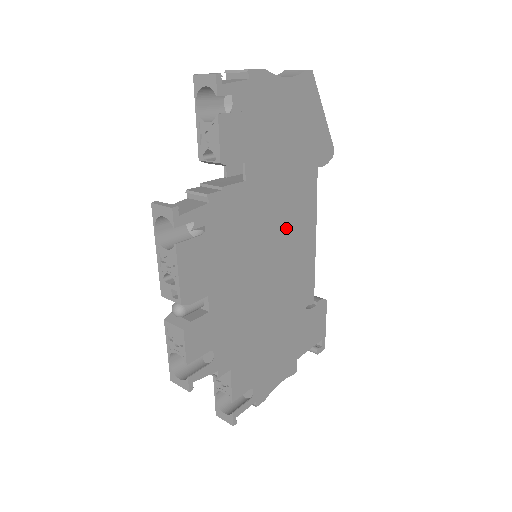
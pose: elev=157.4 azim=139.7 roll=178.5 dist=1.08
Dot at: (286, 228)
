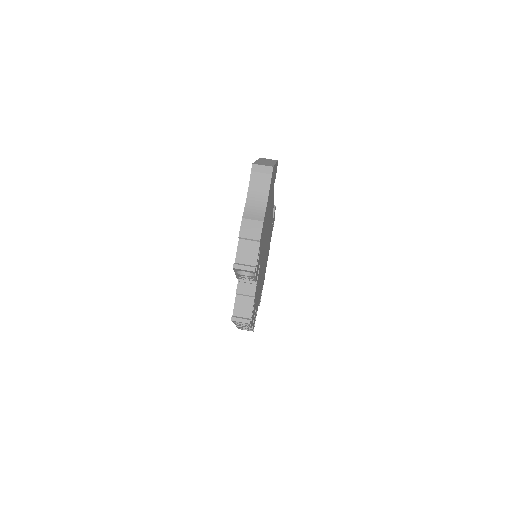
Dot at: (267, 233)
